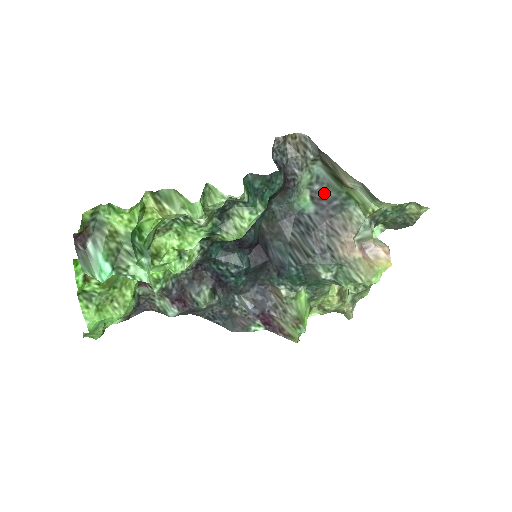
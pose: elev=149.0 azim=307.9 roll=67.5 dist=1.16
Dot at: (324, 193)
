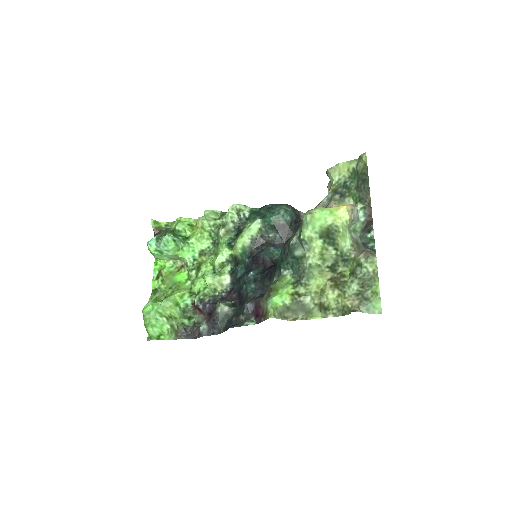
Dot at: occluded
